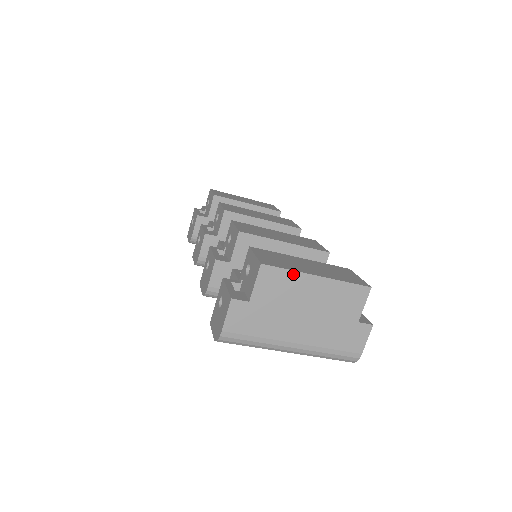
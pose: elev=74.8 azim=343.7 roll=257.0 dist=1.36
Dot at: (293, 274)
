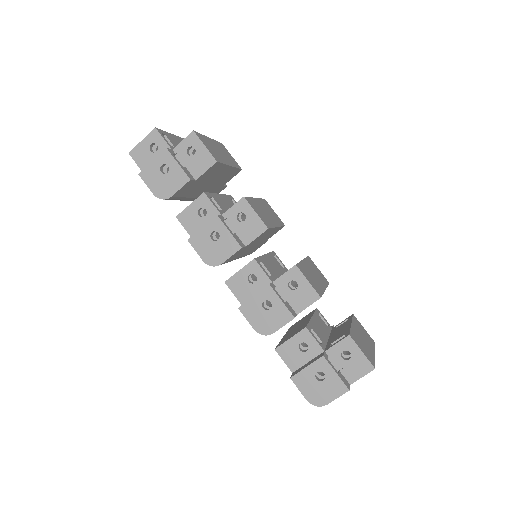
Dot at: occluded
